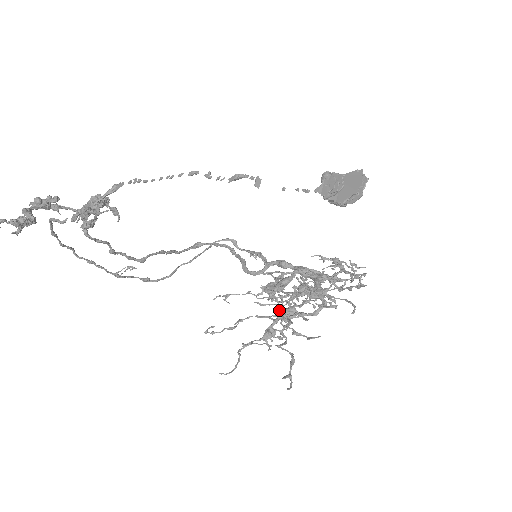
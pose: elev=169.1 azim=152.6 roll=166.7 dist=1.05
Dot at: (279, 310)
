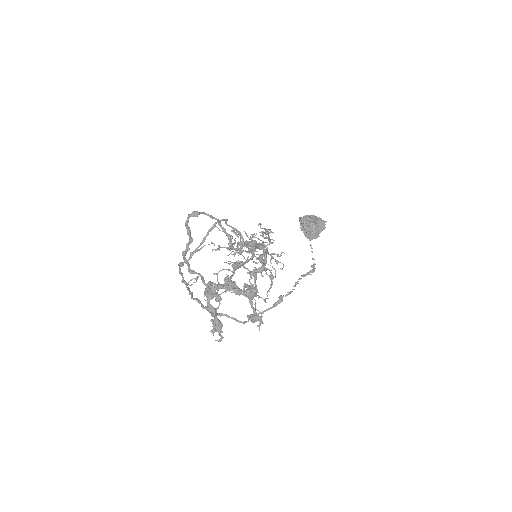
Dot at: (235, 265)
